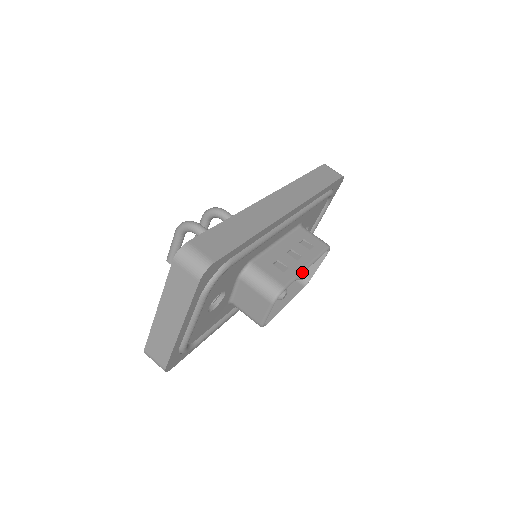
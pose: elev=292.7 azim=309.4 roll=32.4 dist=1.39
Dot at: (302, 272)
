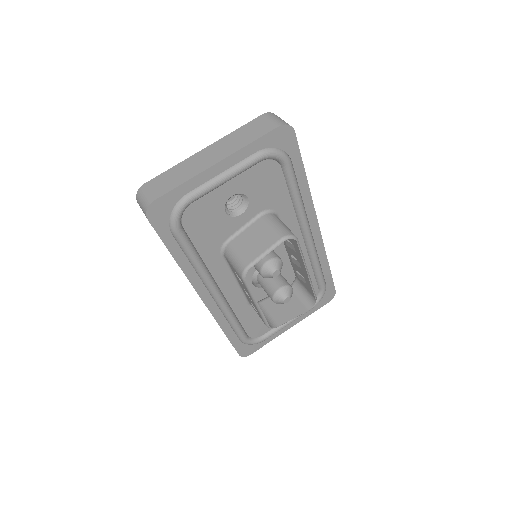
Dot at: (305, 263)
